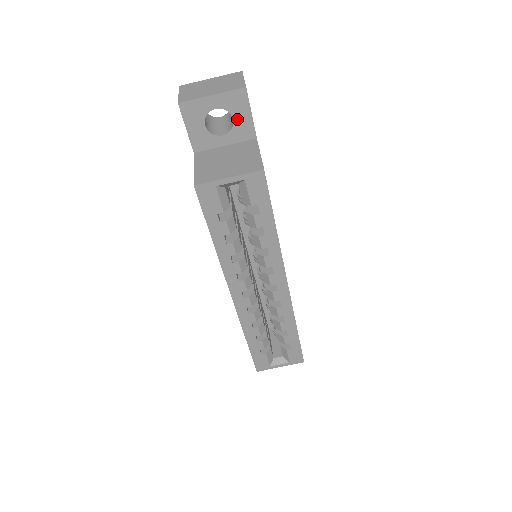
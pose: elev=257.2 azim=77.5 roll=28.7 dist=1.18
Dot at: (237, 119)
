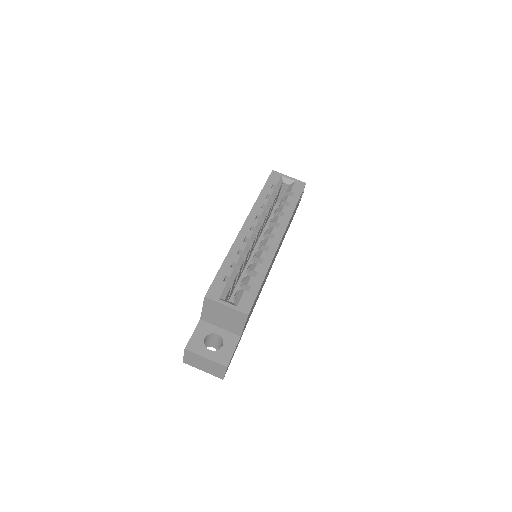
Dot at: occluded
